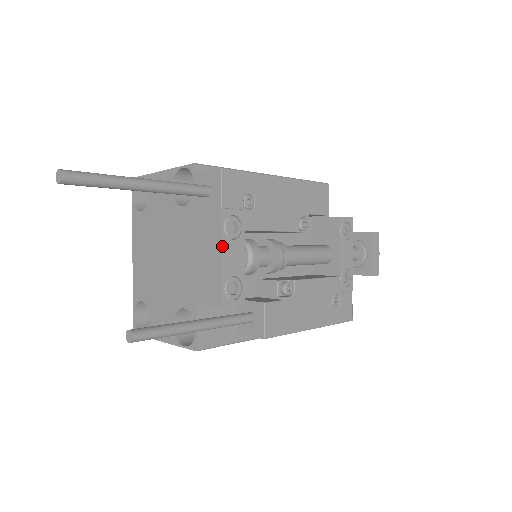
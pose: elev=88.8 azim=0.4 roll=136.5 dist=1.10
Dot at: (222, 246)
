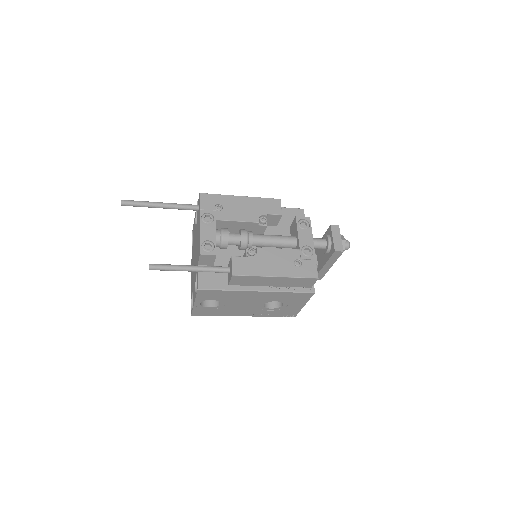
Dot at: (200, 226)
